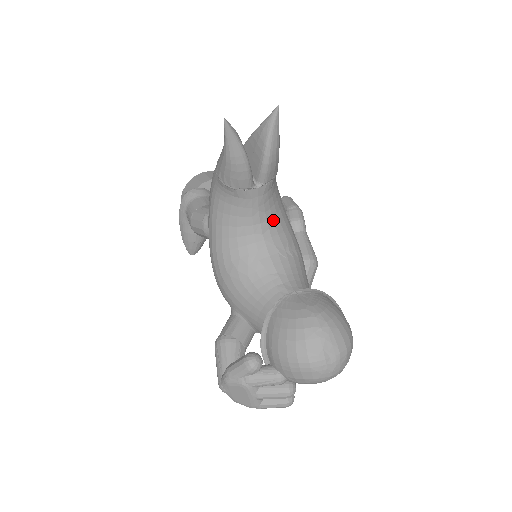
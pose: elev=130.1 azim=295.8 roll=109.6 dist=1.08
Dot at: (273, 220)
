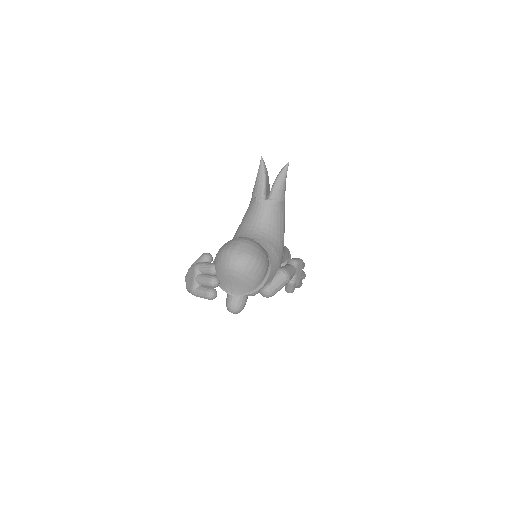
Dot at: (269, 226)
